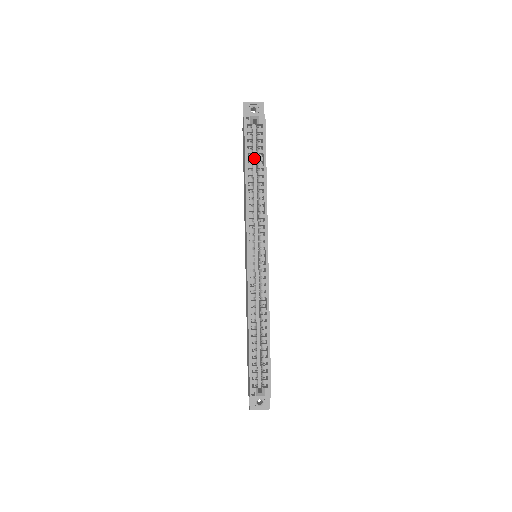
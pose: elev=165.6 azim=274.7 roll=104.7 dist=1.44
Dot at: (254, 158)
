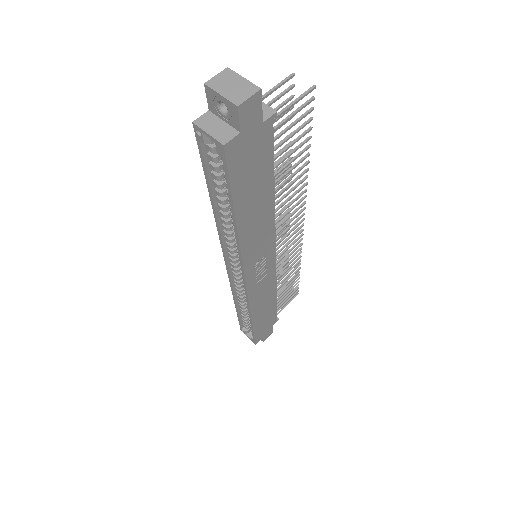
Dot at: occluded
